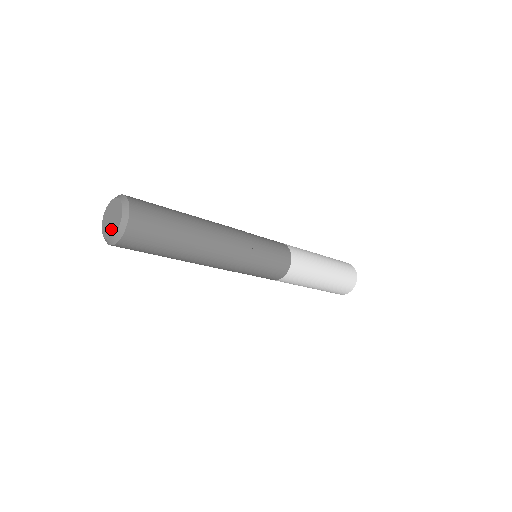
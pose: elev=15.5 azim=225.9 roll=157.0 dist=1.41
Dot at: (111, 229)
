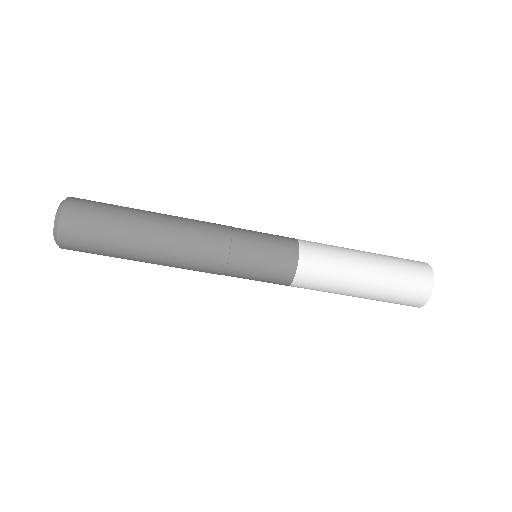
Dot at: occluded
